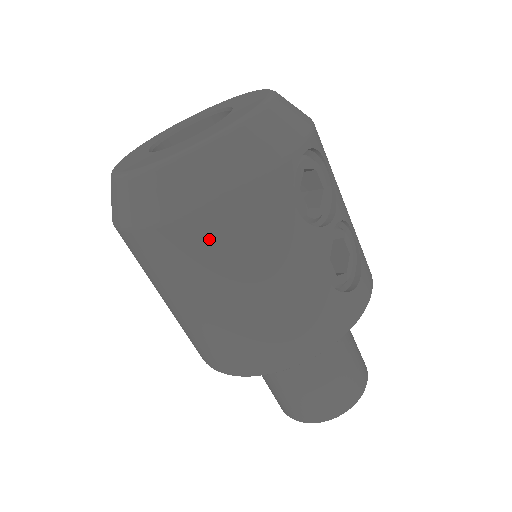
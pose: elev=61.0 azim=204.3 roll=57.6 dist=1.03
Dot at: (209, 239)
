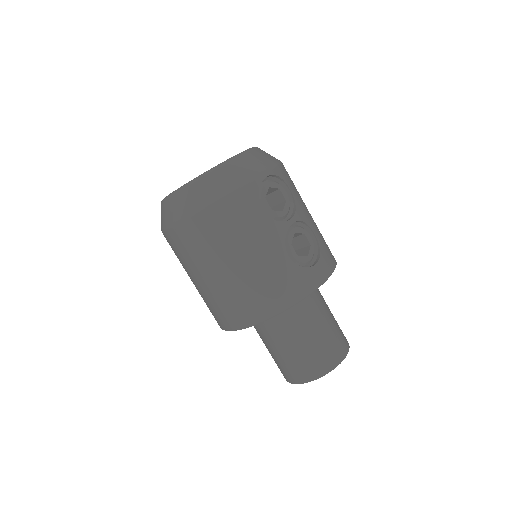
Dot at: (208, 227)
